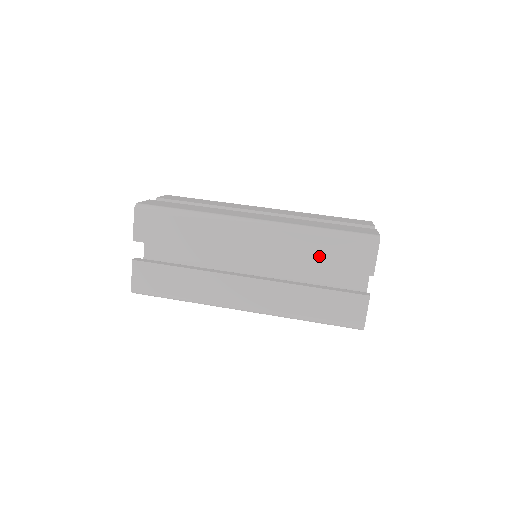
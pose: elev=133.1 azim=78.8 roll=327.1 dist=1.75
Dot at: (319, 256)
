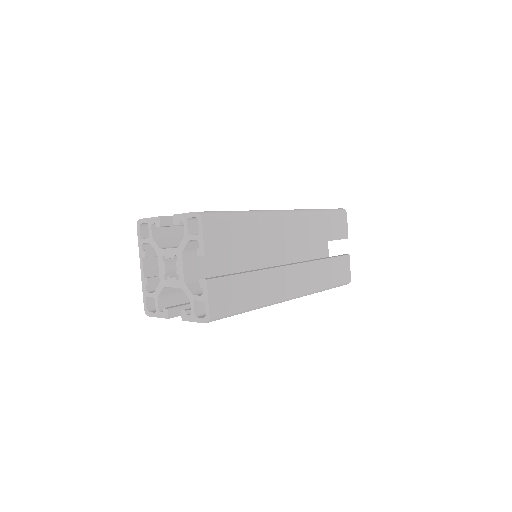
Dot at: (325, 231)
